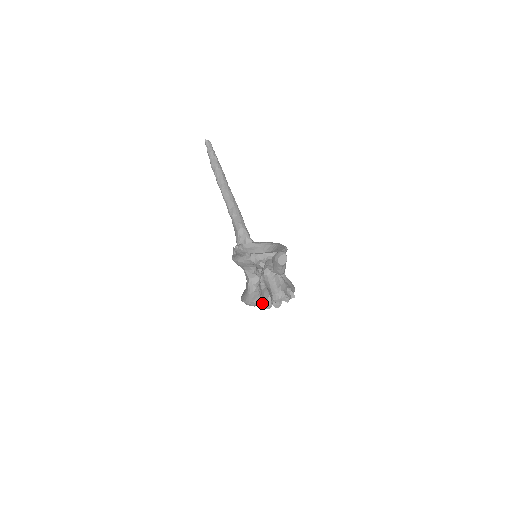
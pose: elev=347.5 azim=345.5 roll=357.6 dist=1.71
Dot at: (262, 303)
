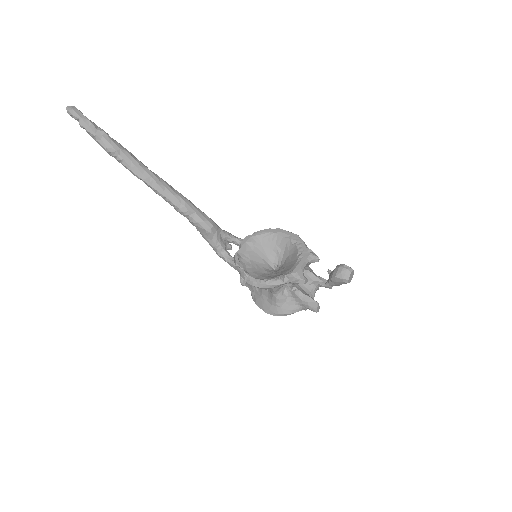
Dot at: occluded
